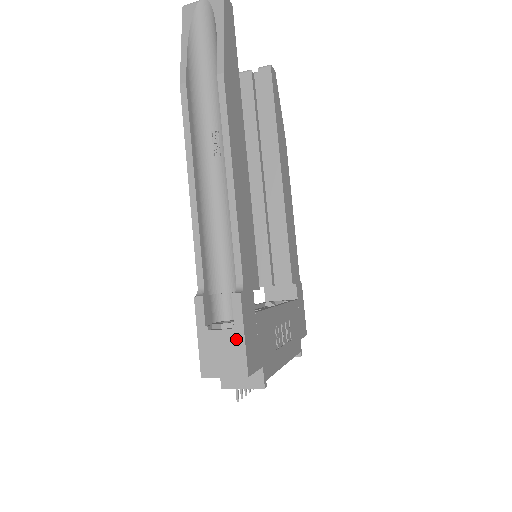
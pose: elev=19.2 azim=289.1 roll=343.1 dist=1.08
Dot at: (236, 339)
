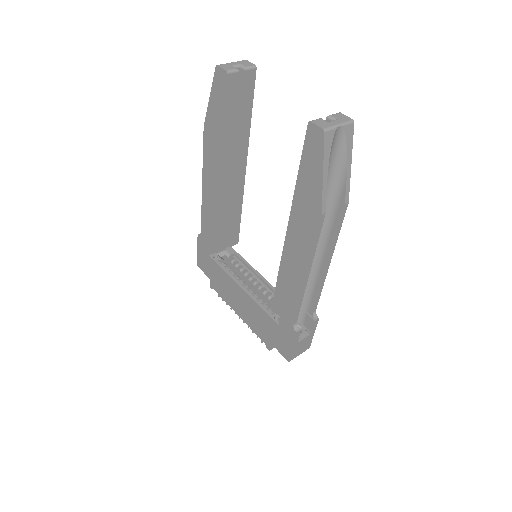
Dot at: (310, 338)
